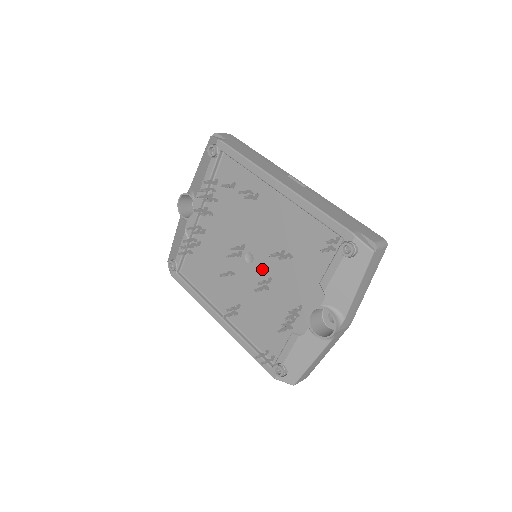
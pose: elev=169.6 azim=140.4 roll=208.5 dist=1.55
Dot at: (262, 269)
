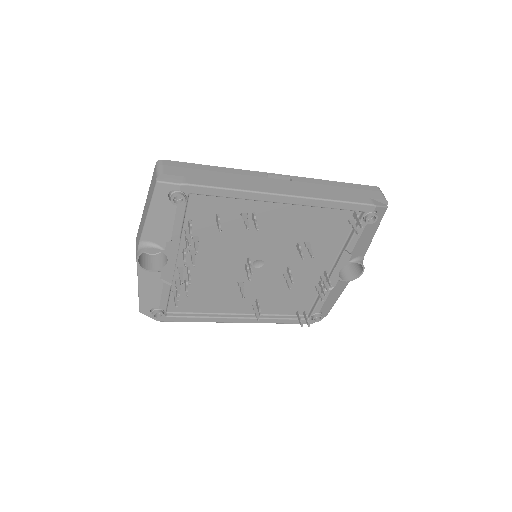
Dot at: (277, 265)
